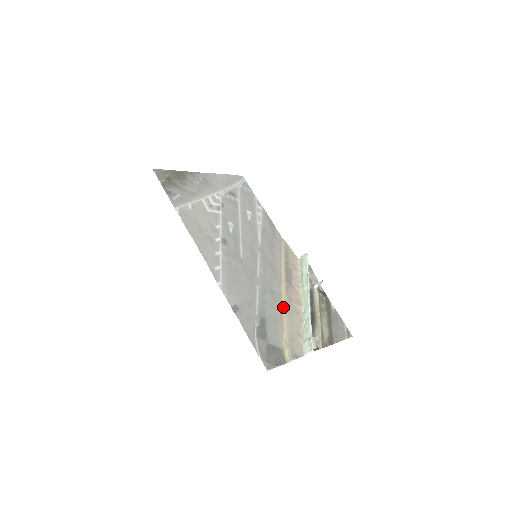
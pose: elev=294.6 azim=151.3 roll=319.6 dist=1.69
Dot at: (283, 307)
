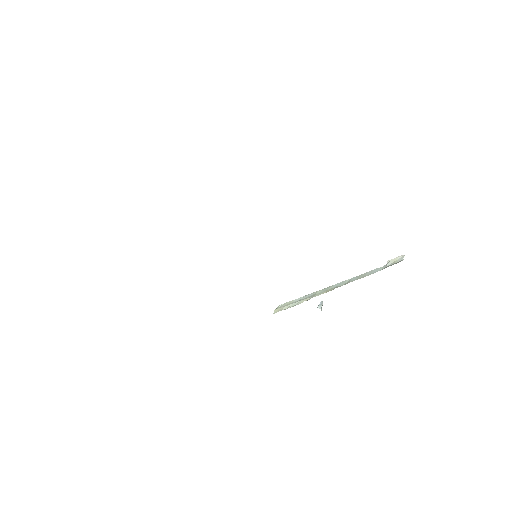
Dot at: occluded
